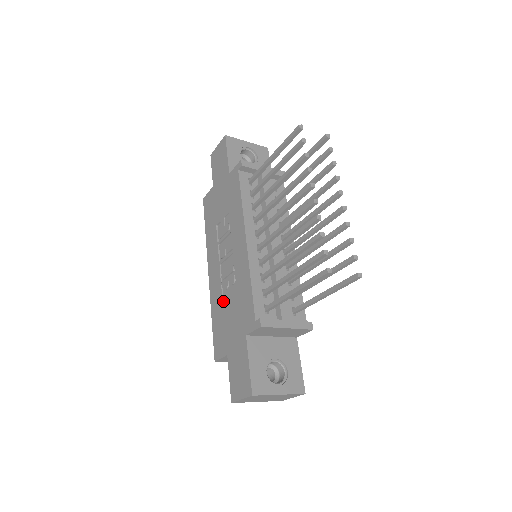
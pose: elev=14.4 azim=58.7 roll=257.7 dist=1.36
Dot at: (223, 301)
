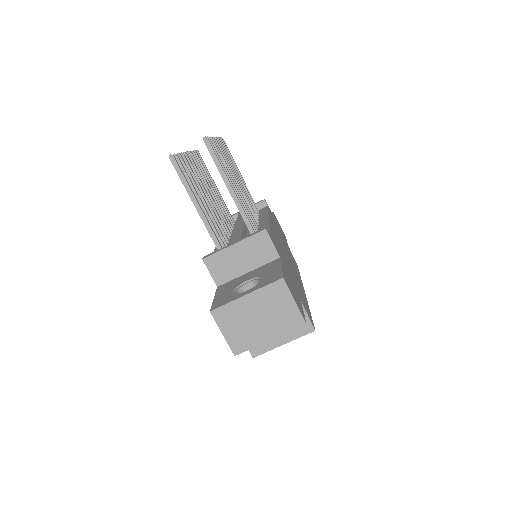
Dot at: occluded
